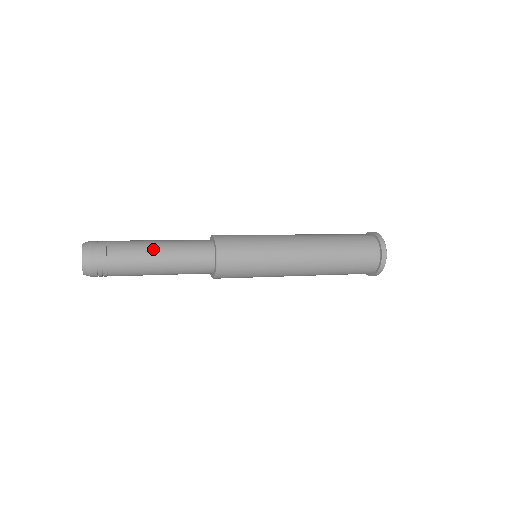
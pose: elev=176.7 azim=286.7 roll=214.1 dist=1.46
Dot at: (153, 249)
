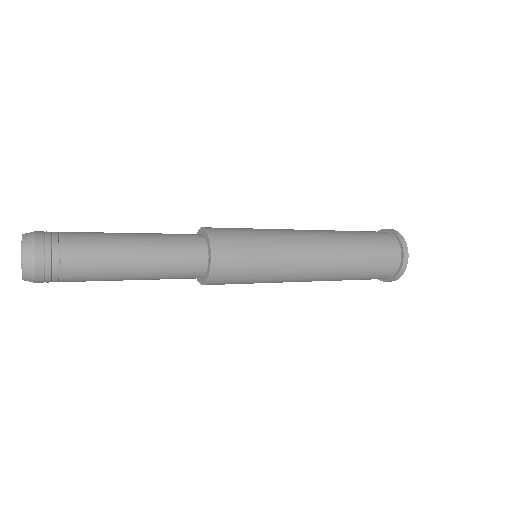
Dot at: (126, 251)
